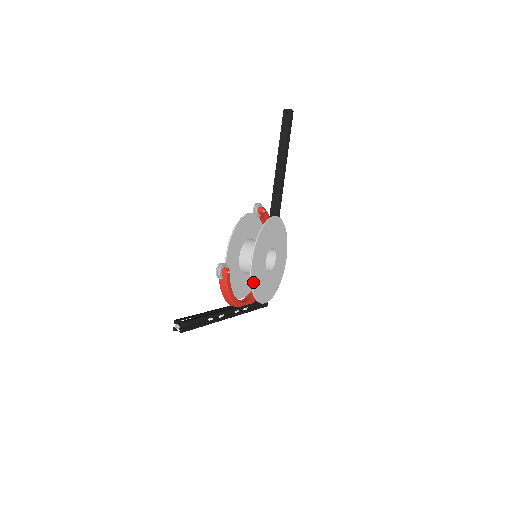
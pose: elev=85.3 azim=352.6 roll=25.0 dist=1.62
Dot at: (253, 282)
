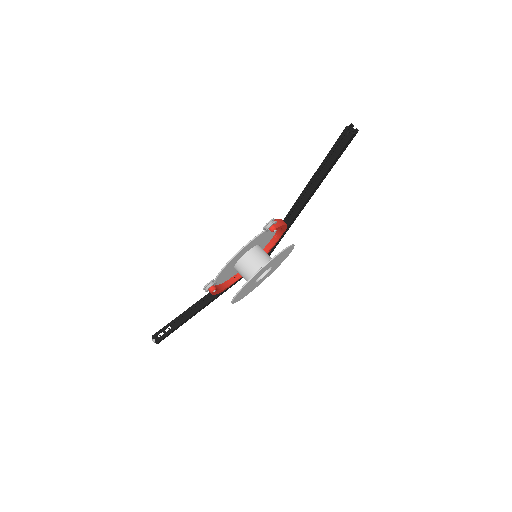
Dot at: (235, 301)
